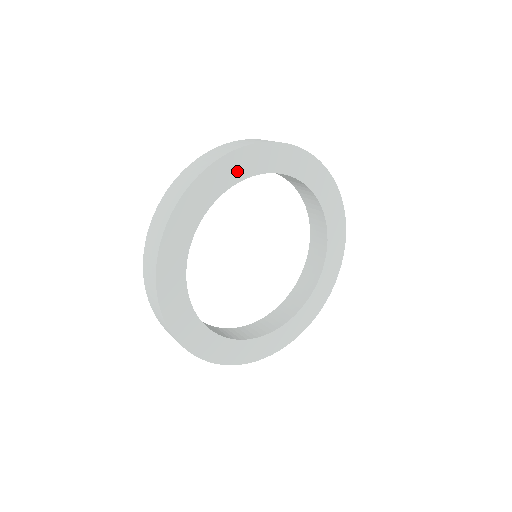
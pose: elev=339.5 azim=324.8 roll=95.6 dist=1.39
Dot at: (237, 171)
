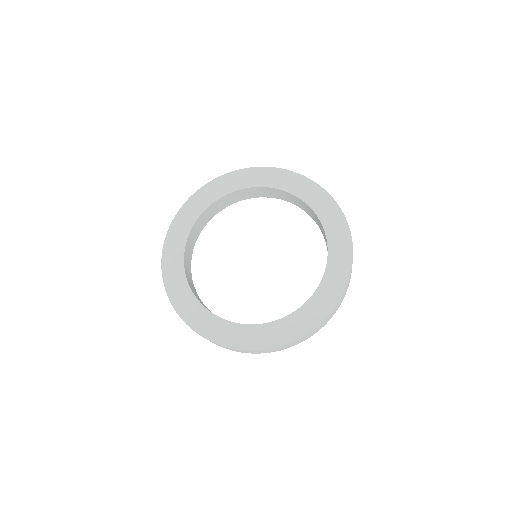
Dot at: (253, 180)
